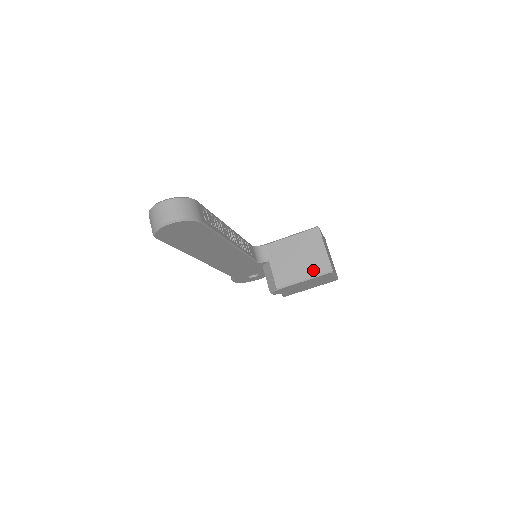
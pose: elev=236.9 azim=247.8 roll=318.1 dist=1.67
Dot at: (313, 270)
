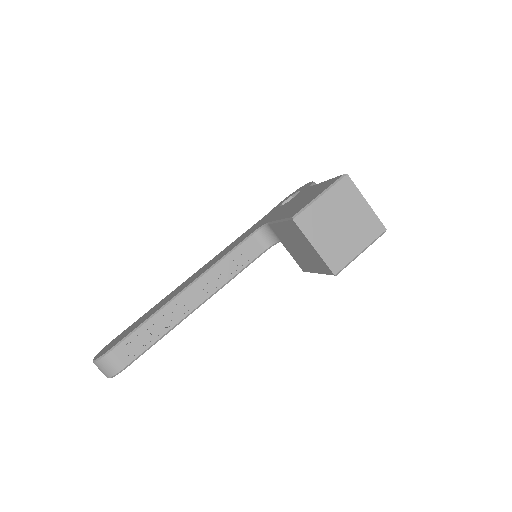
Dot at: (318, 267)
